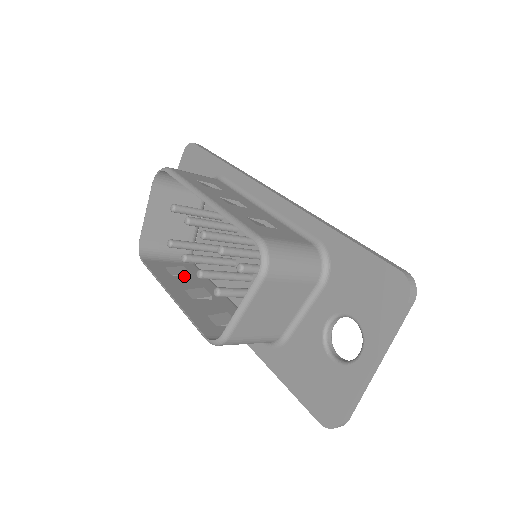
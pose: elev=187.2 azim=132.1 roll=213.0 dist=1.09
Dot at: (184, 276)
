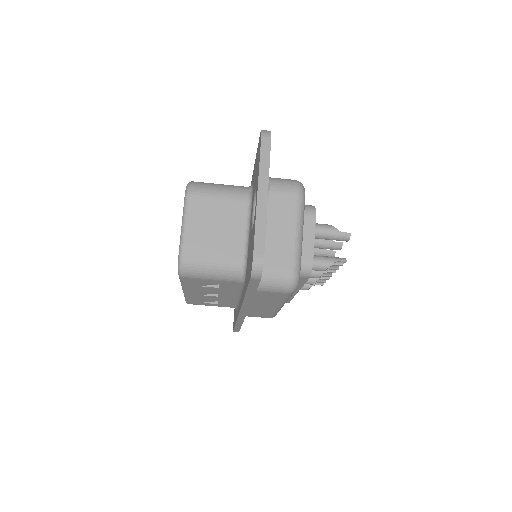
Dot at: occluded
